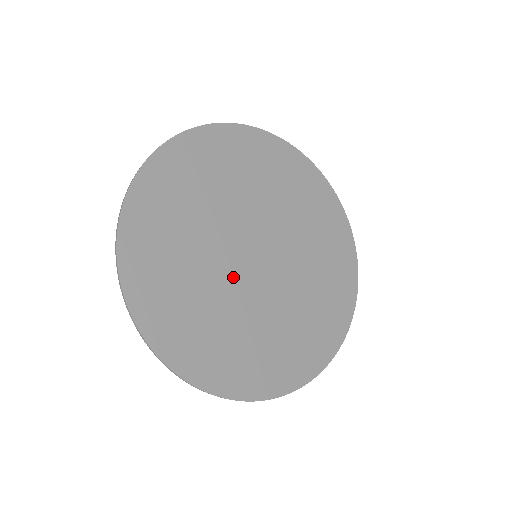
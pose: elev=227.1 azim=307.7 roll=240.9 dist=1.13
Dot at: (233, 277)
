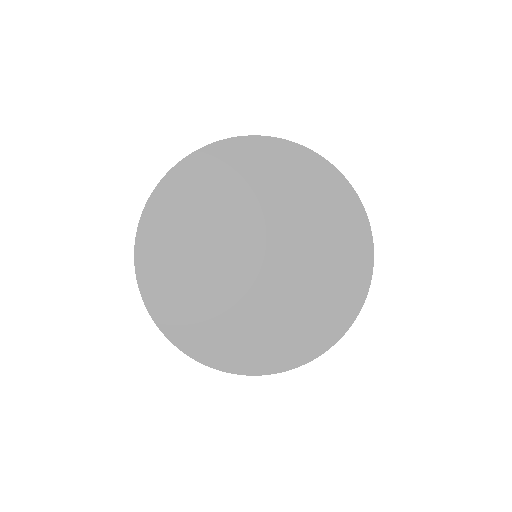
Dot at: (231, 275)
